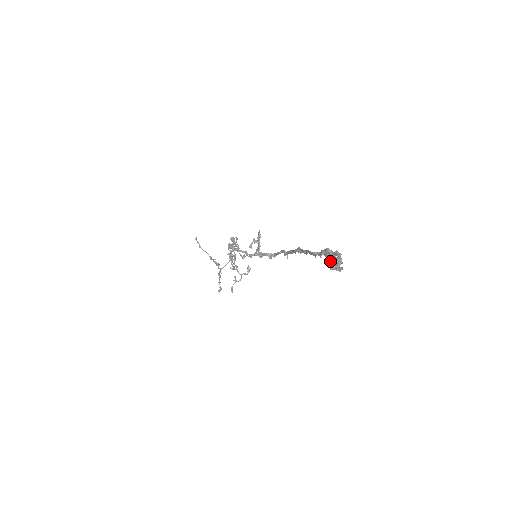
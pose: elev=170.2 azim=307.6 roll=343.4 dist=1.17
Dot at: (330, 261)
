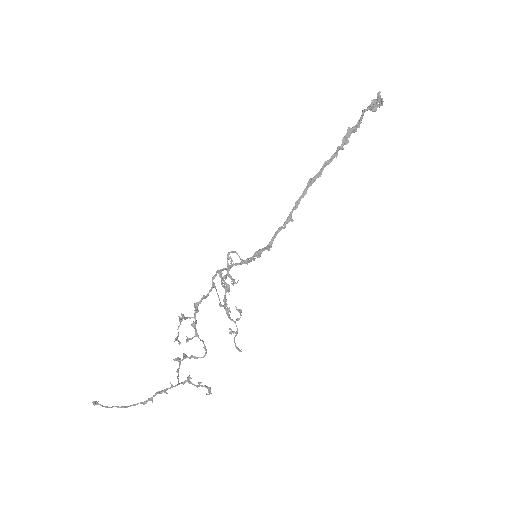
Dot at: (375, 99)
